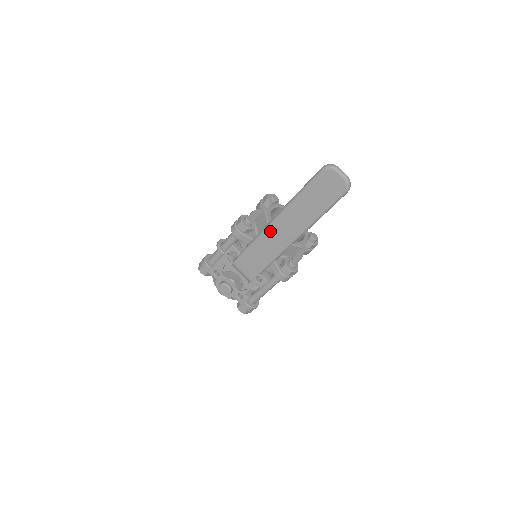
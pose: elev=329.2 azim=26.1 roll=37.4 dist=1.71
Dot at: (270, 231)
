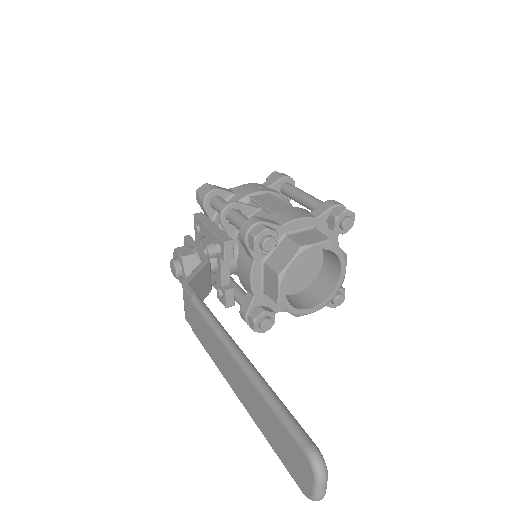
Dot at: (222, 347)
